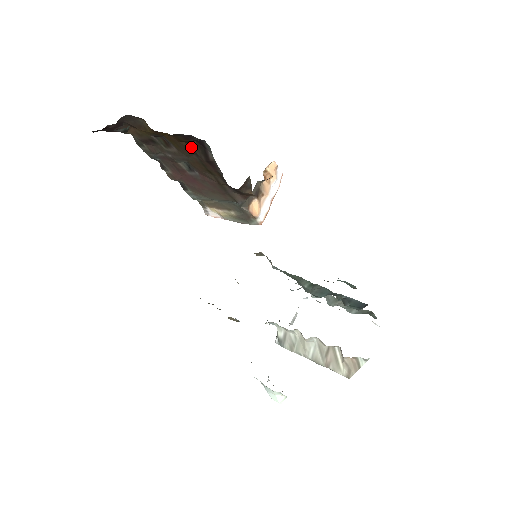
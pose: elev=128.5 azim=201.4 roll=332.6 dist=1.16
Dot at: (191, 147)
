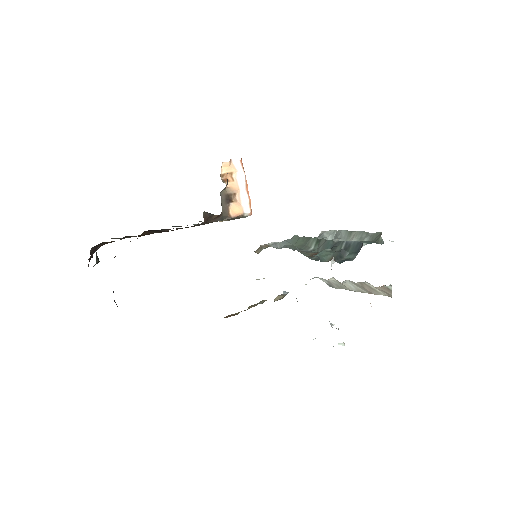
Dot at: (145, 234)
